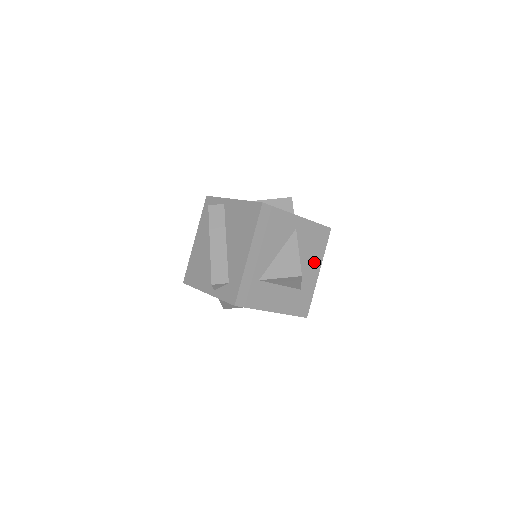
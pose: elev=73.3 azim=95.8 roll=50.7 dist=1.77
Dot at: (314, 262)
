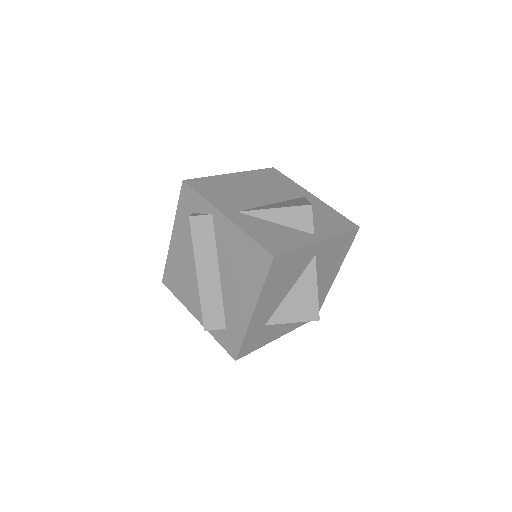
Dot at: (332, 270)
